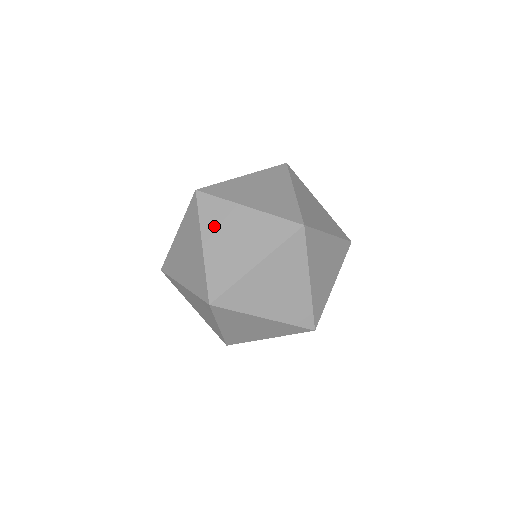
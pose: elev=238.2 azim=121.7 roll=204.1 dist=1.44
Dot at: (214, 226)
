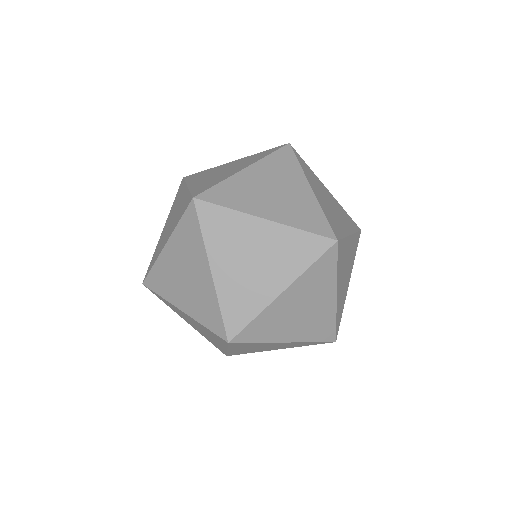
Dot at: (178, 313)
